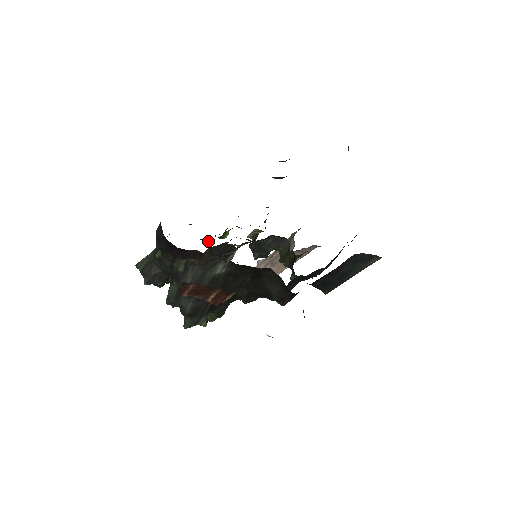
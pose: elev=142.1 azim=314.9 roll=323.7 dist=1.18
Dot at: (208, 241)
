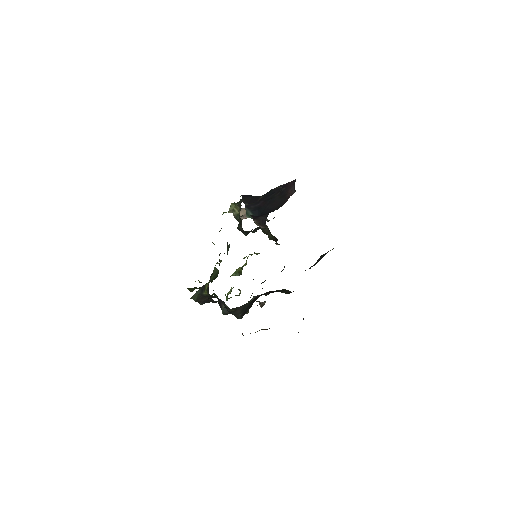
Dot at: occluded
